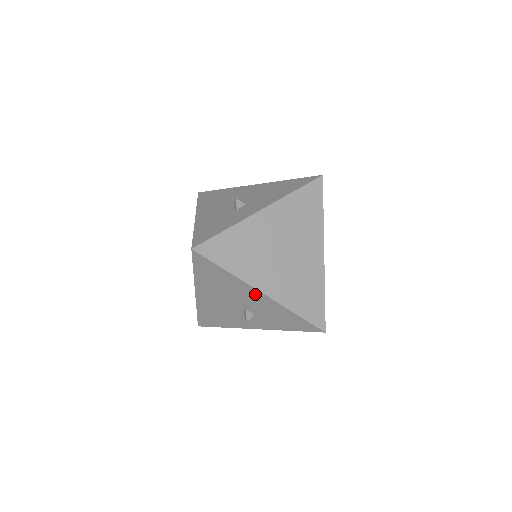
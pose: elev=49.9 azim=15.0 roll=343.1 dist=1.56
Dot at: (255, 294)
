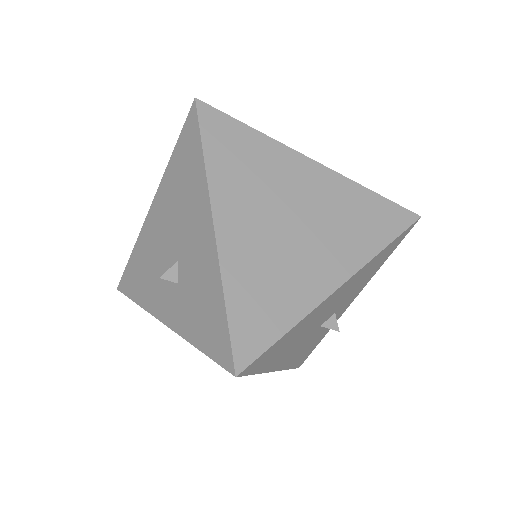
Dot at: (205, 225)
